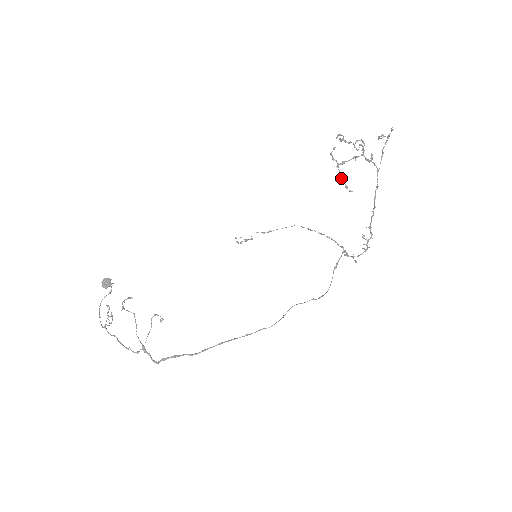
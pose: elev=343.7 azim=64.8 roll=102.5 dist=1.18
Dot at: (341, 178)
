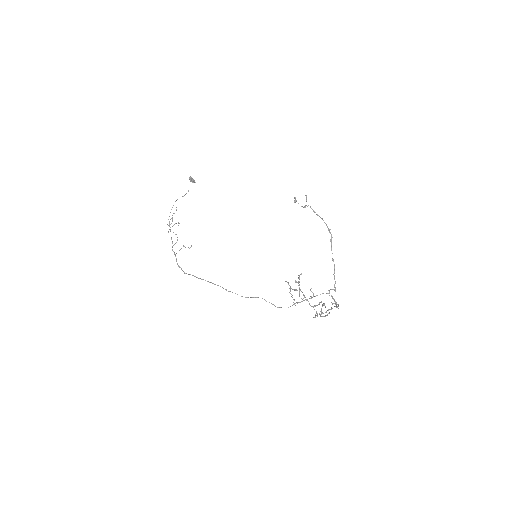
Dot at: (291, 294)
